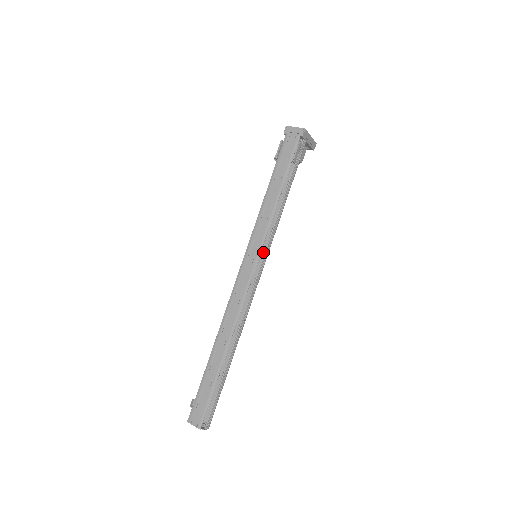
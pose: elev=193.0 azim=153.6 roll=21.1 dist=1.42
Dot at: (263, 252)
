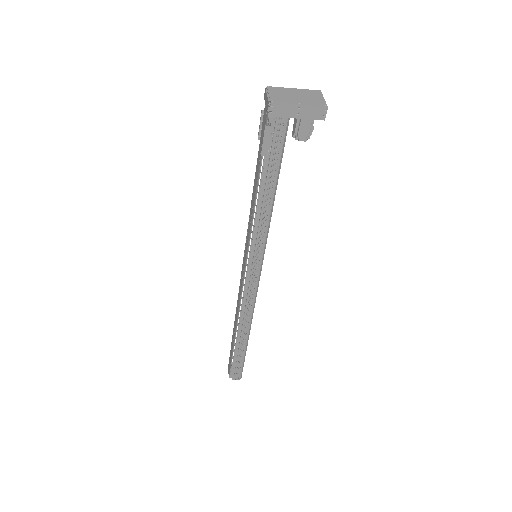
Dot at: occluded
